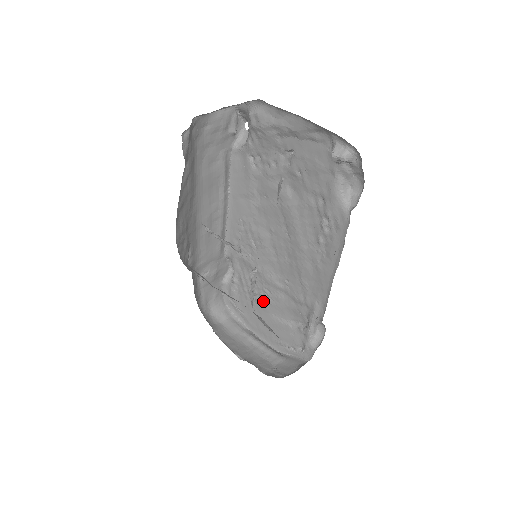
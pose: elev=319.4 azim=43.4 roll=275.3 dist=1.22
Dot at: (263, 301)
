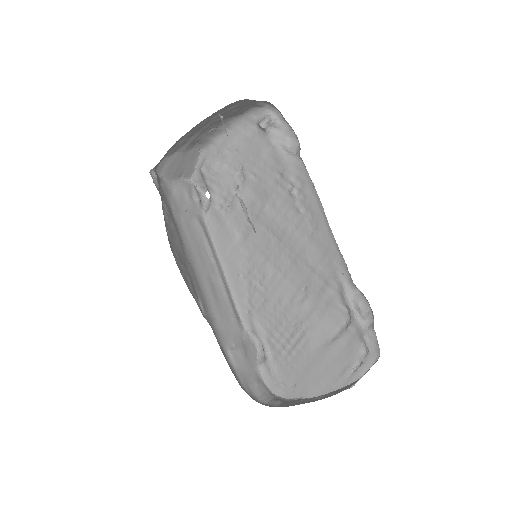
Dot at: (301, 341)
